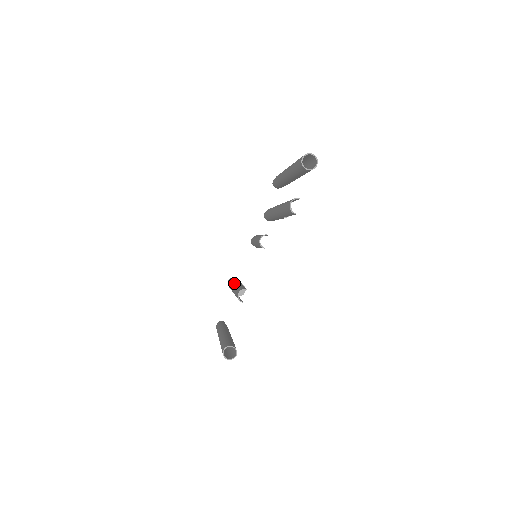
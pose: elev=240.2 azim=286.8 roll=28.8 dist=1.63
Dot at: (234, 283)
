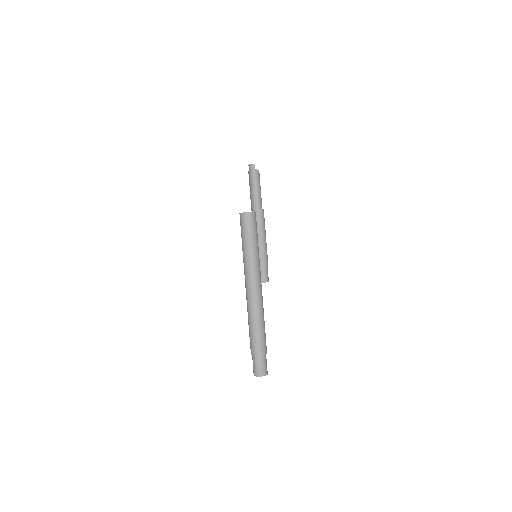
Dot at: occluded
